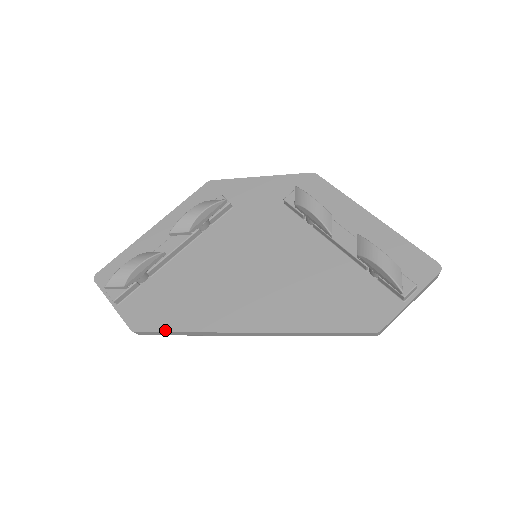
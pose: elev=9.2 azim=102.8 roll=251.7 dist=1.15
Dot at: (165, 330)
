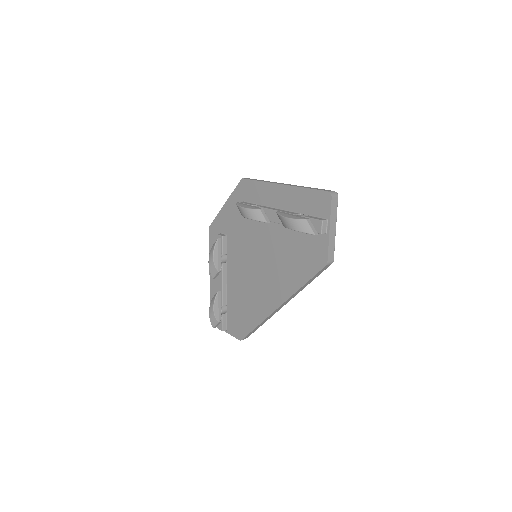
Dot at: (250, 331)
